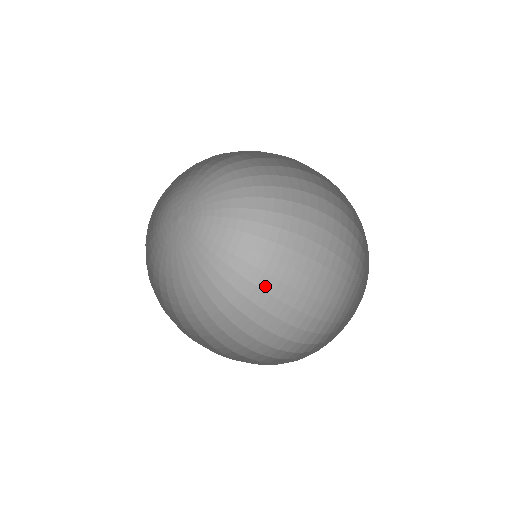
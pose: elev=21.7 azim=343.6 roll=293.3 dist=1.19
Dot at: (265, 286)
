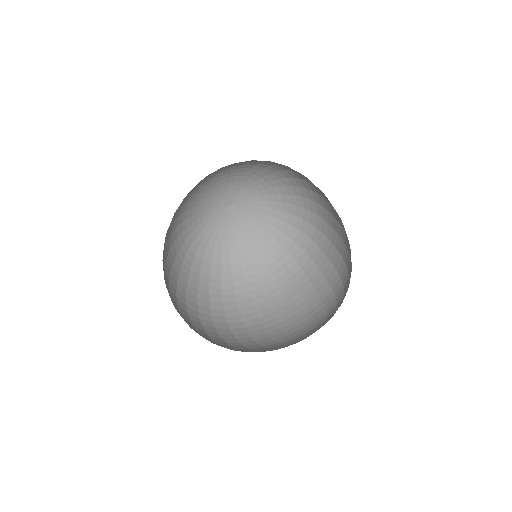
Dot at: (327, 219)
